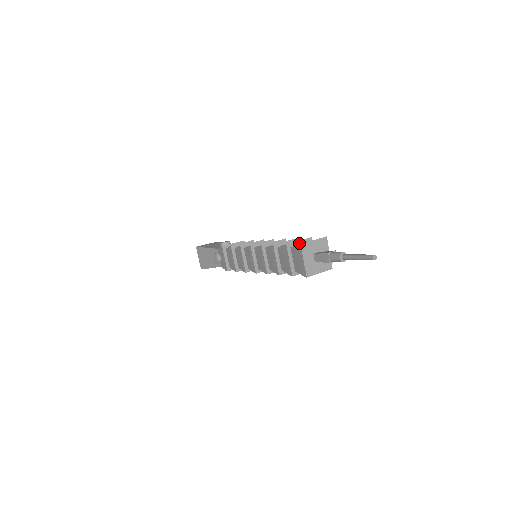
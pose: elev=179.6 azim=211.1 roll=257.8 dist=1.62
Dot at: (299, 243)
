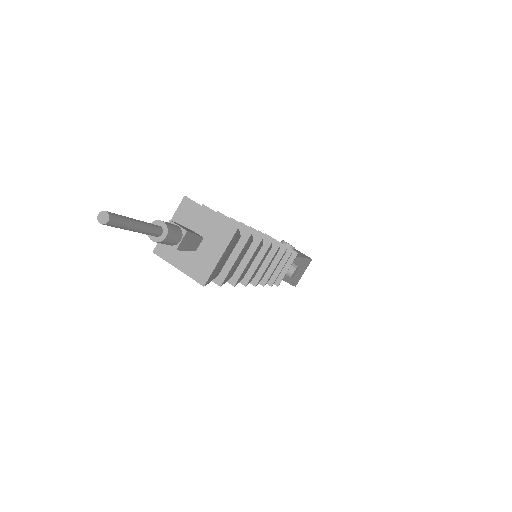
Dot at: occluded
